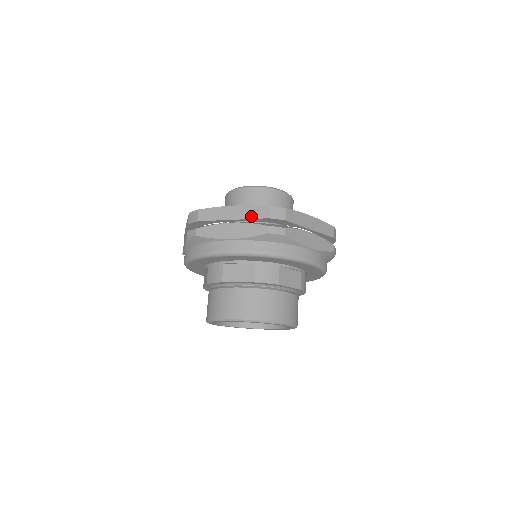
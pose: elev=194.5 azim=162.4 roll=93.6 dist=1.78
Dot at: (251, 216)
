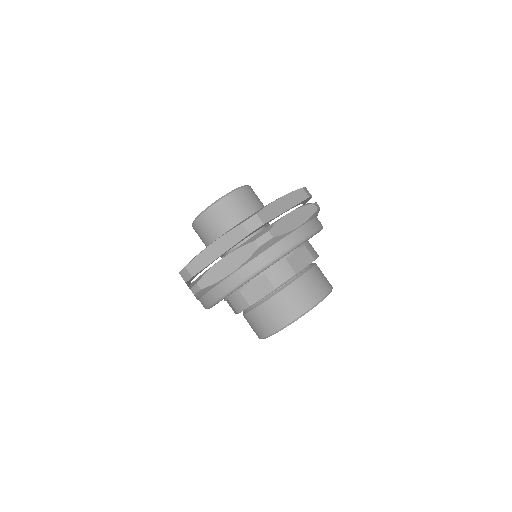
Dot at: (233, 242)
